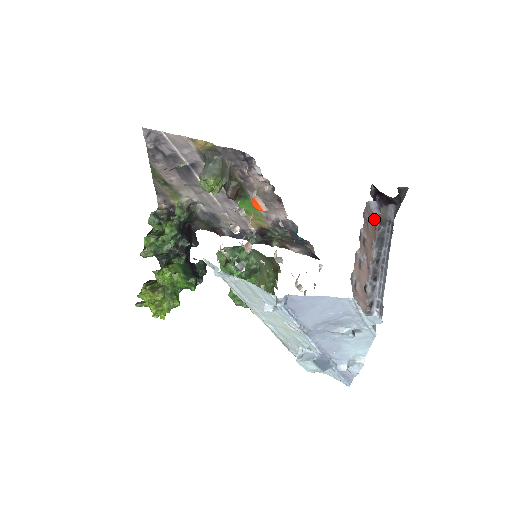
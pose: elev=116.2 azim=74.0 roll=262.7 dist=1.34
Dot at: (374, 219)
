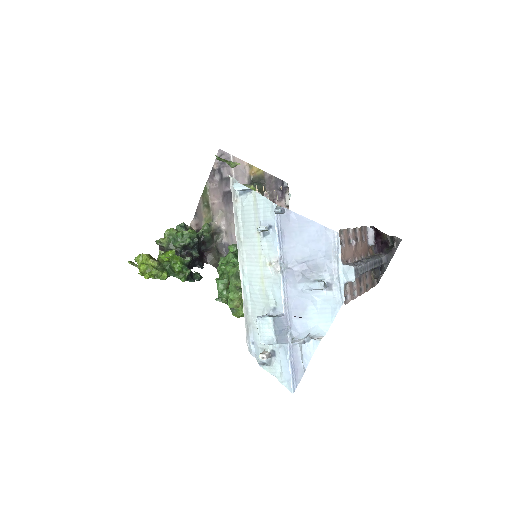
Dot at: (368, 248)
